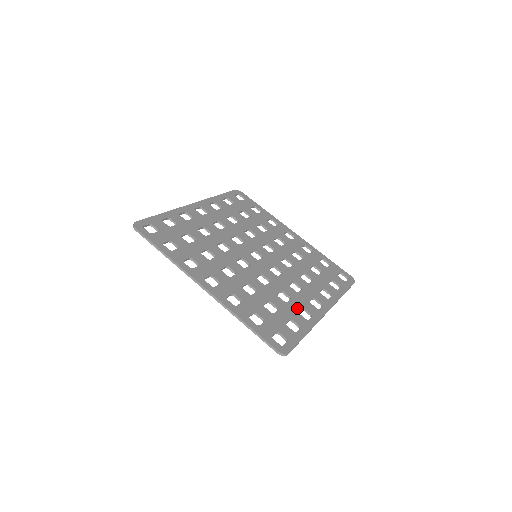
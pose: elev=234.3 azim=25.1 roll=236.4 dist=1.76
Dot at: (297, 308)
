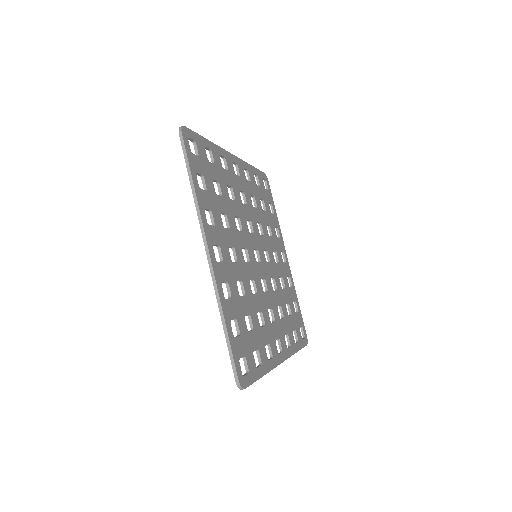
Dot at: (266, 340)
